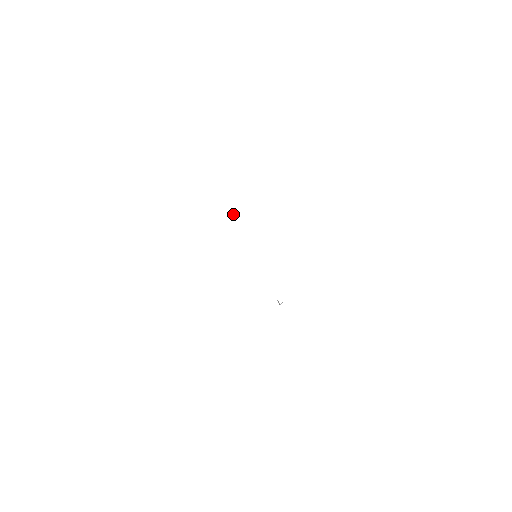
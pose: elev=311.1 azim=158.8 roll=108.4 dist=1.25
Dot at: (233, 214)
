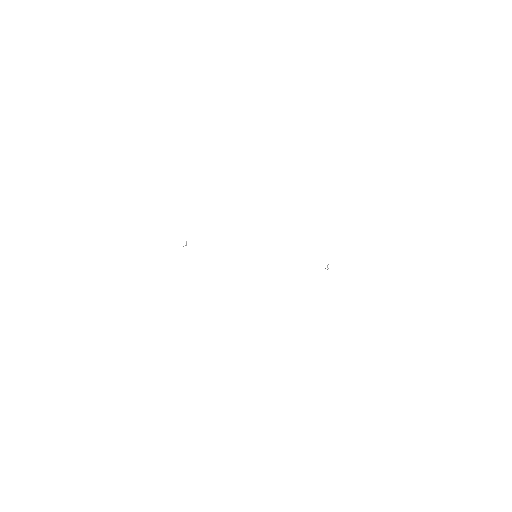
Dot at: occluded
